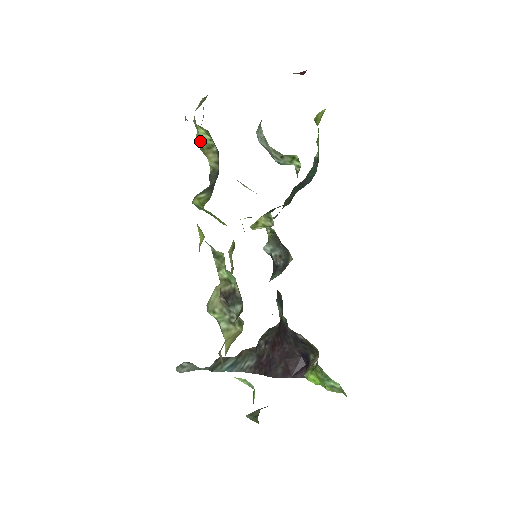
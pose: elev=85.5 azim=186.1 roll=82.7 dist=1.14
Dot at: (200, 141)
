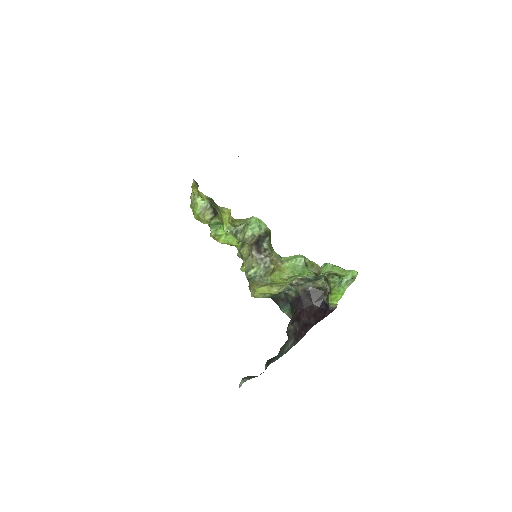
Dot at: (198, 207)
